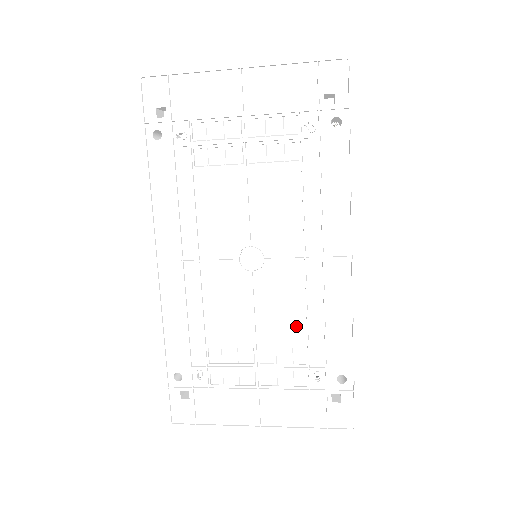
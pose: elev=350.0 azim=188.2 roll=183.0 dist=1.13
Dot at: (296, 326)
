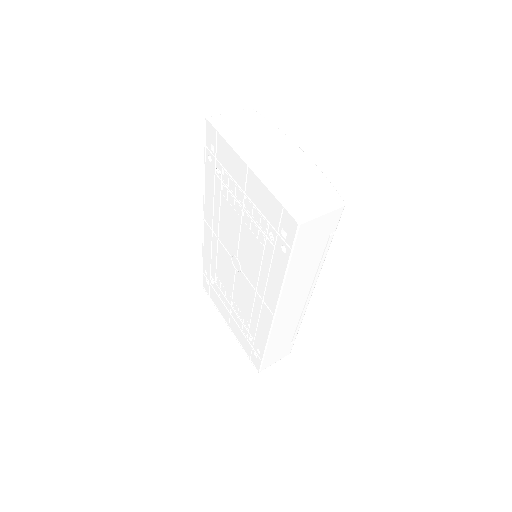
Dot at: (247, 311)
